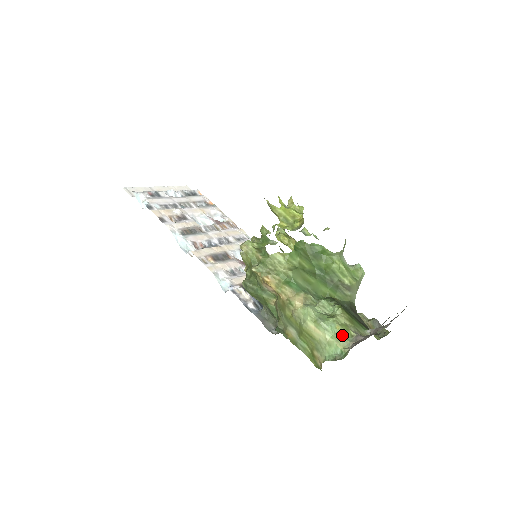
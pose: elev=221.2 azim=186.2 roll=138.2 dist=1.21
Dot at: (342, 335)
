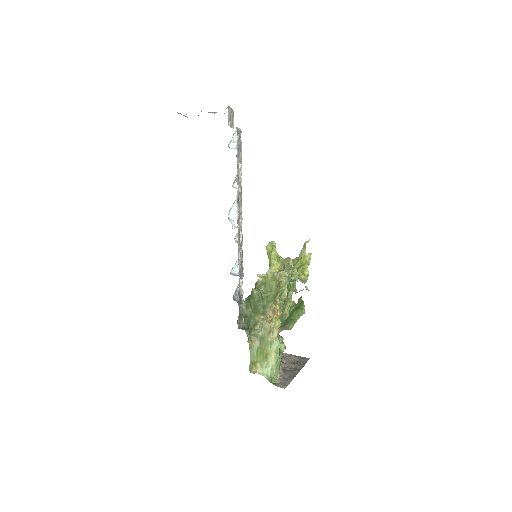
Dot at: occluded
